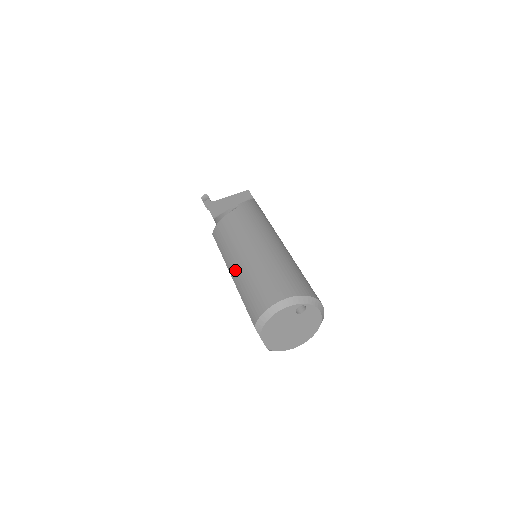
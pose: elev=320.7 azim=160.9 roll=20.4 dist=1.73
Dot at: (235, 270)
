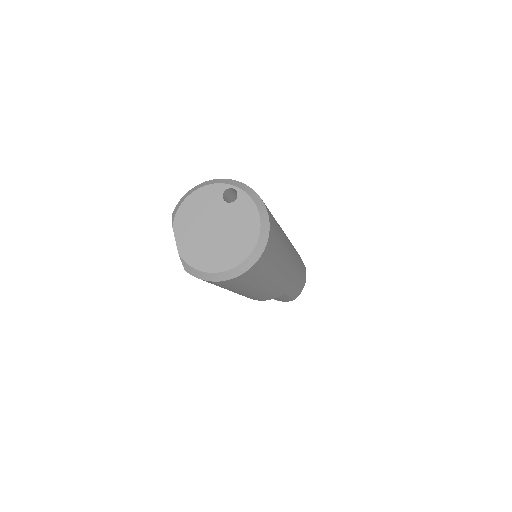
Dot at: occluded
